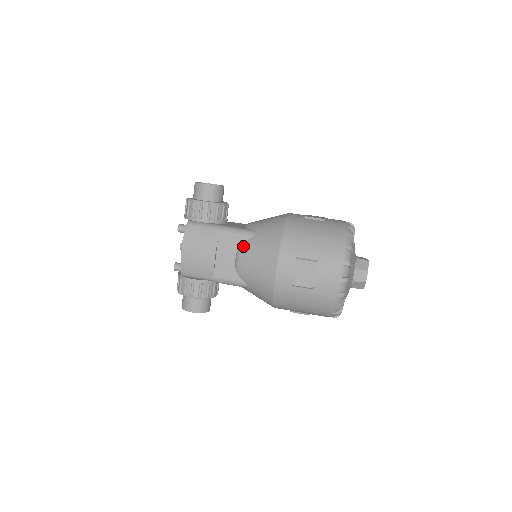
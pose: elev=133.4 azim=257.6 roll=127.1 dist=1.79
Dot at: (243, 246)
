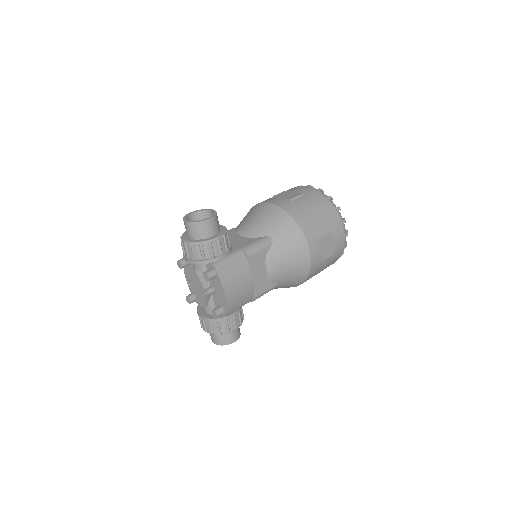
Dot at: (271, 255)
